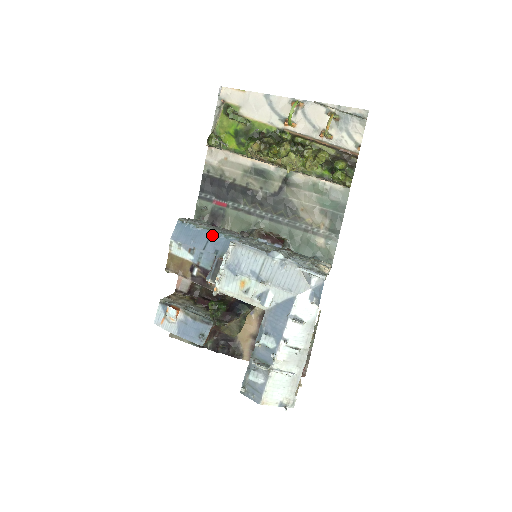
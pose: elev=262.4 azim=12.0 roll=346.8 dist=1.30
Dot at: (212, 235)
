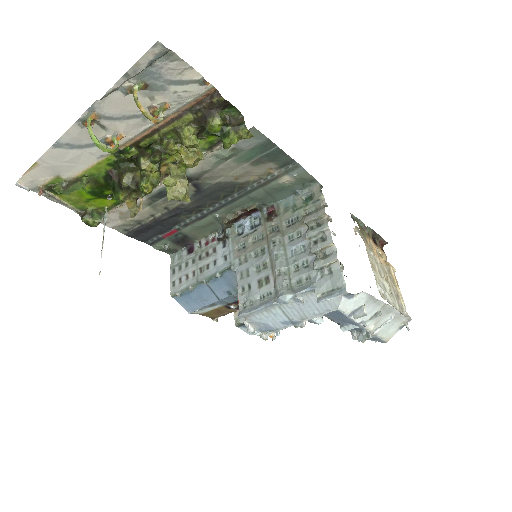
Dot at: (208, 285)
